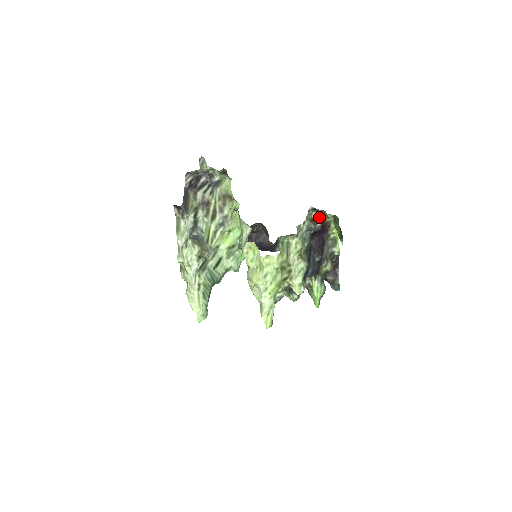
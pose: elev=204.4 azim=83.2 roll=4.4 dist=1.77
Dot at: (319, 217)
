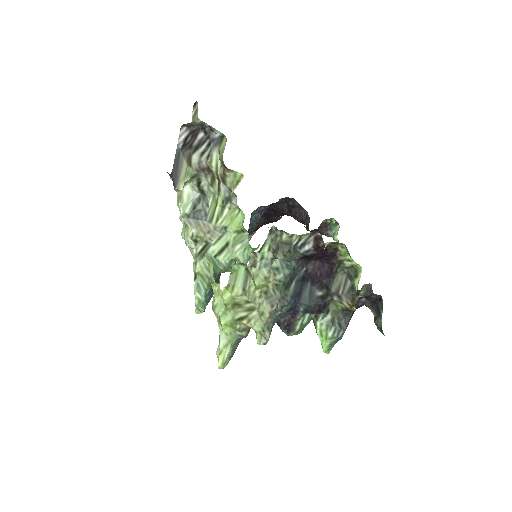
Dot at: (306, 237)
